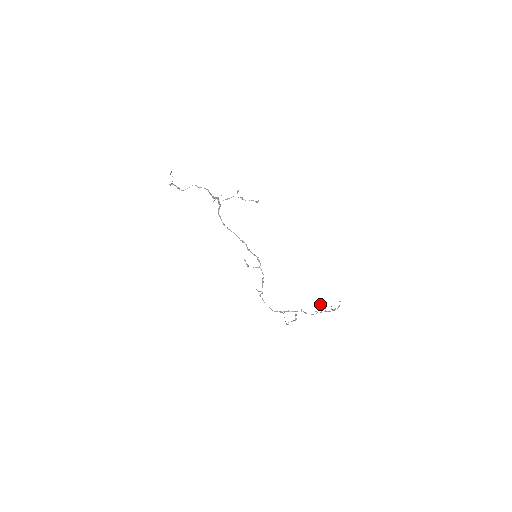
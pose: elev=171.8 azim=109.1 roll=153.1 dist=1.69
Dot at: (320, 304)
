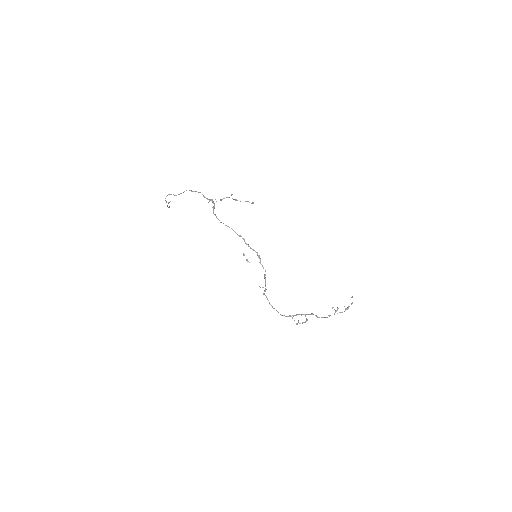
Dot at: occluded
